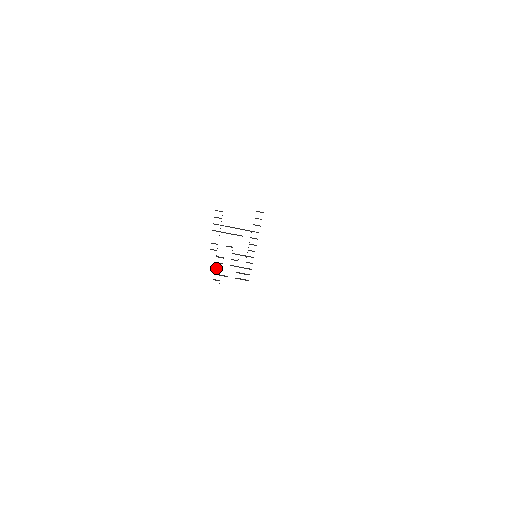
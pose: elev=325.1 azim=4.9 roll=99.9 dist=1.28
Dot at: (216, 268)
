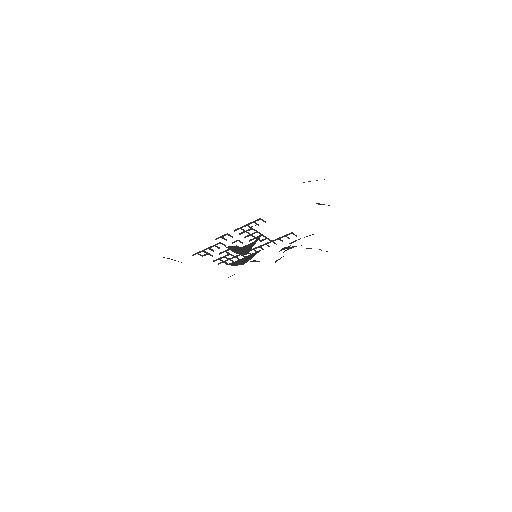
Dot at: (210, 248)
